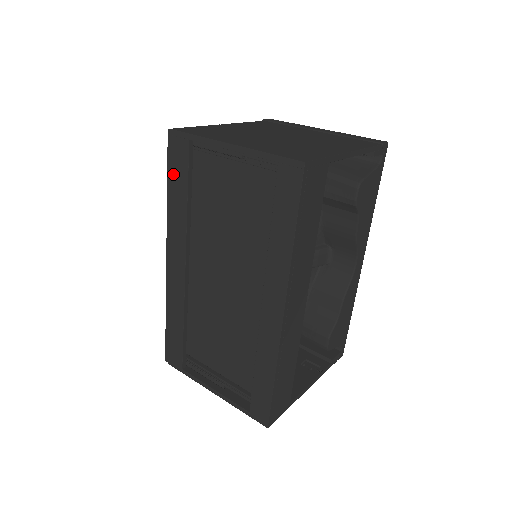
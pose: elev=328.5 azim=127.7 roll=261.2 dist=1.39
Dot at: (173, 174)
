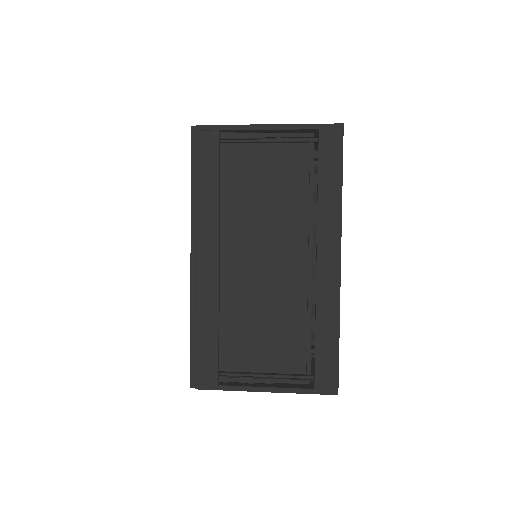
Dot at: (199, 167)
